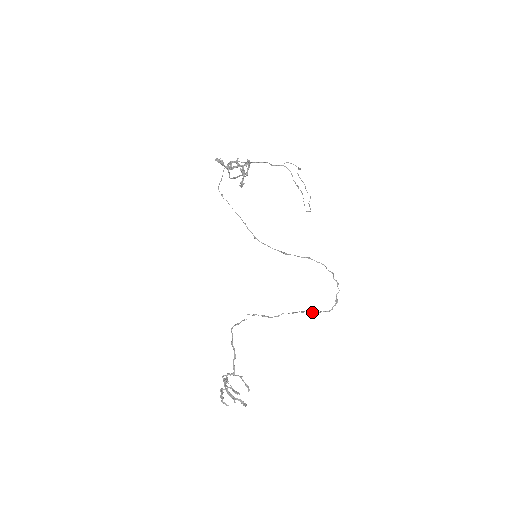
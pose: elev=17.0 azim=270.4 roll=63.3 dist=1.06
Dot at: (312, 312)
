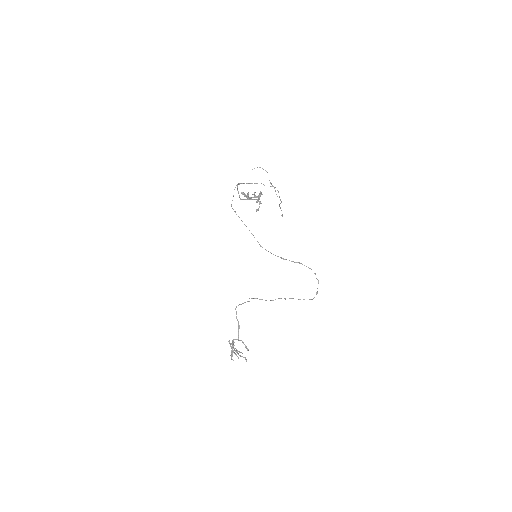
Dot at: (300, 299)
